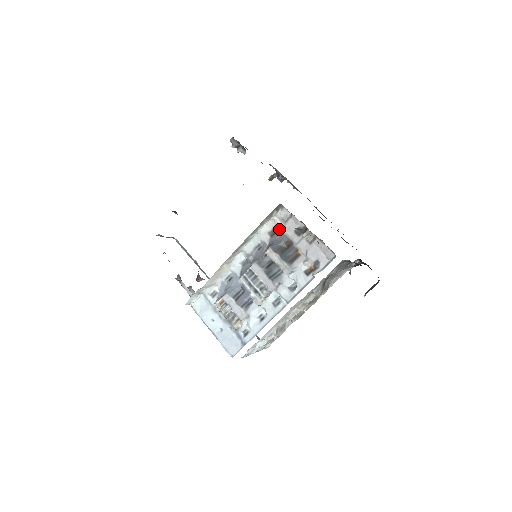
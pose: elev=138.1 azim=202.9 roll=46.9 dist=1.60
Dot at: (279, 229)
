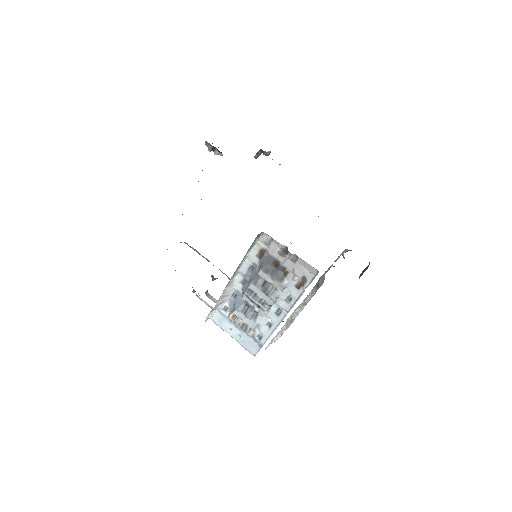
Dot at: (265, 251)
